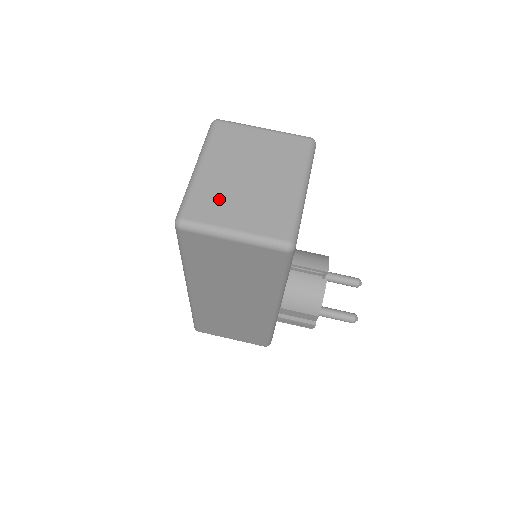
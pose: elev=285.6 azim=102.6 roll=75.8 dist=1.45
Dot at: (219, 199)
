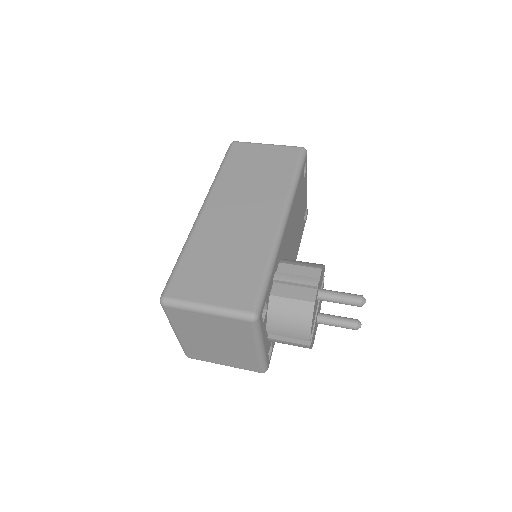
Dot at: occluded
